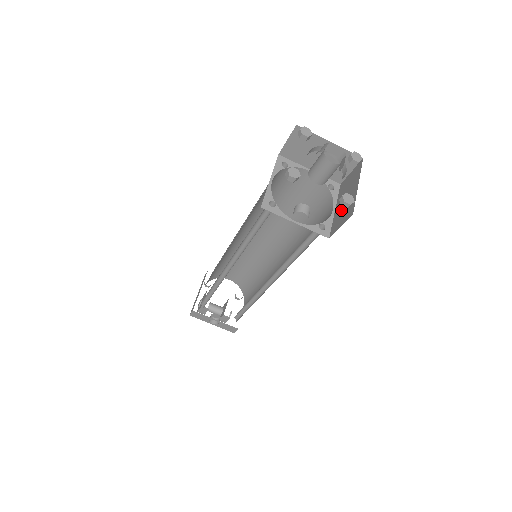
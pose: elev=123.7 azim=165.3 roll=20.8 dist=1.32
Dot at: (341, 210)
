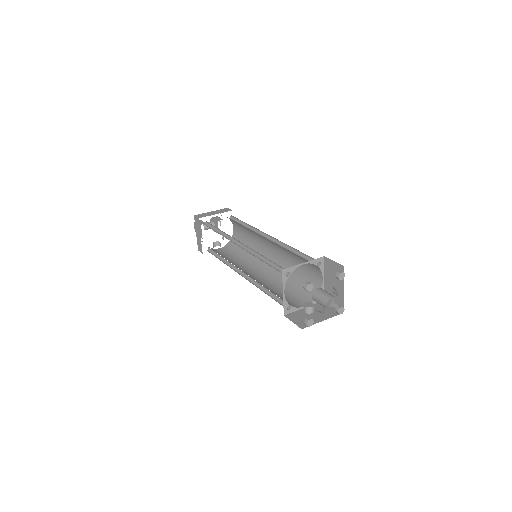
Dot at: (331, 290)
